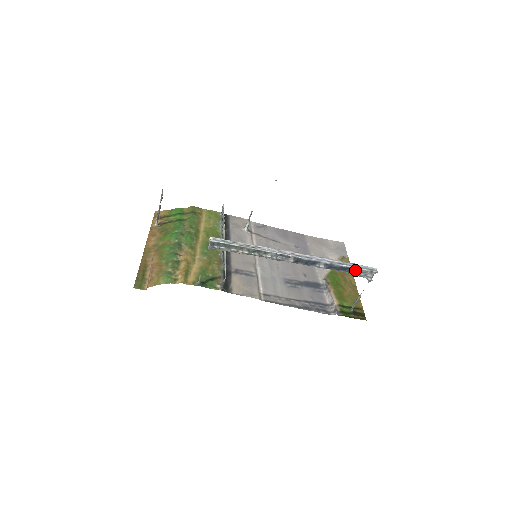
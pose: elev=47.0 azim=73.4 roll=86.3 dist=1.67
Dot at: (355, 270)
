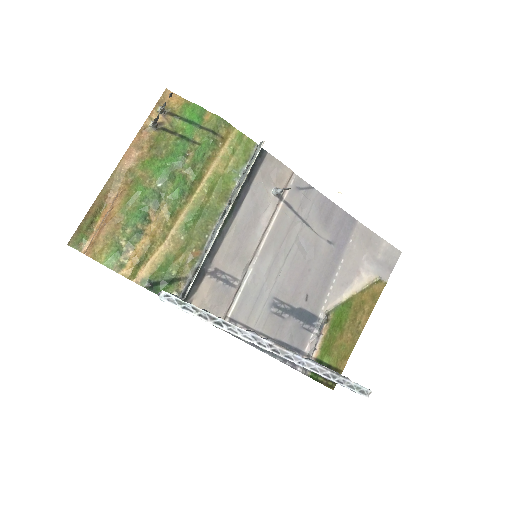
Dot at: (342, 384)
